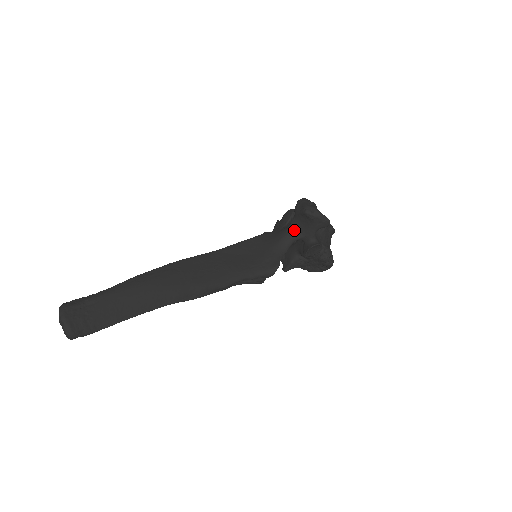
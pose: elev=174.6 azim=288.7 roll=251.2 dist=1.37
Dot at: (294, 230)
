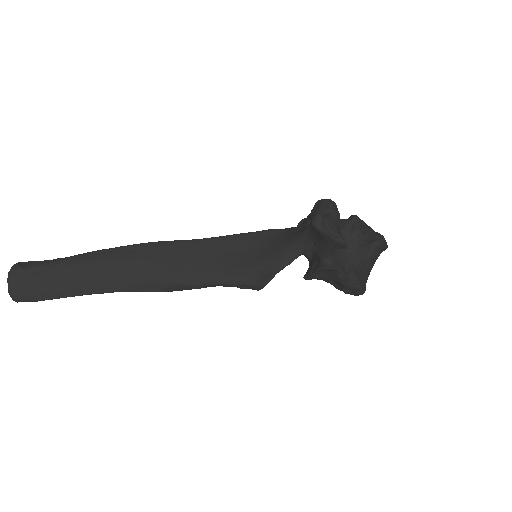
Dot at: (307, 238)
